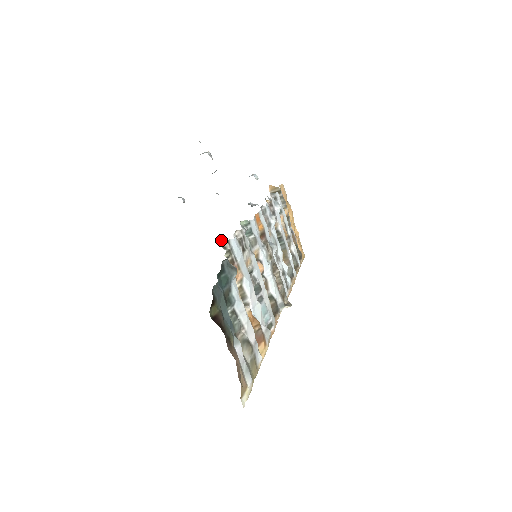
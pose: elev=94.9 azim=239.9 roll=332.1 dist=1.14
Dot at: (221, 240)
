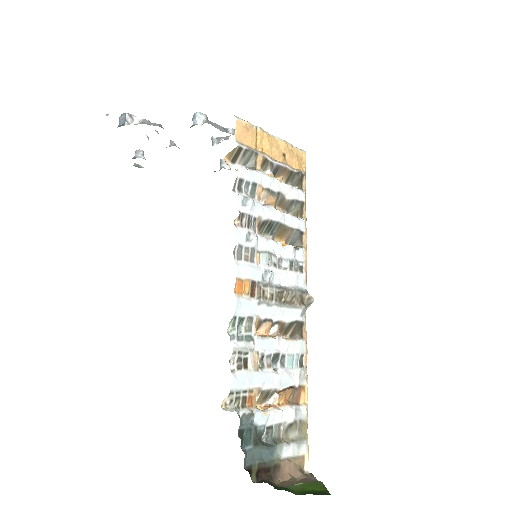
Dot at: (224, 400)
